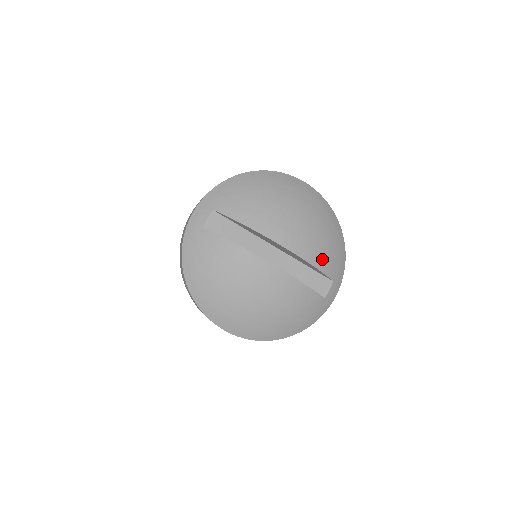
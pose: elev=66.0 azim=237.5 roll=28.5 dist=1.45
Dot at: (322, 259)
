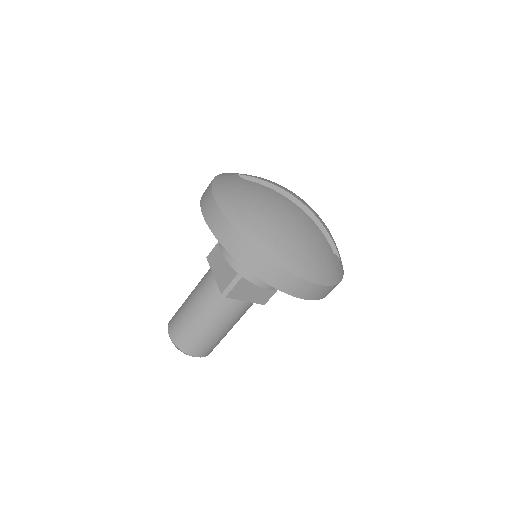
Dot at: (329, 232)
